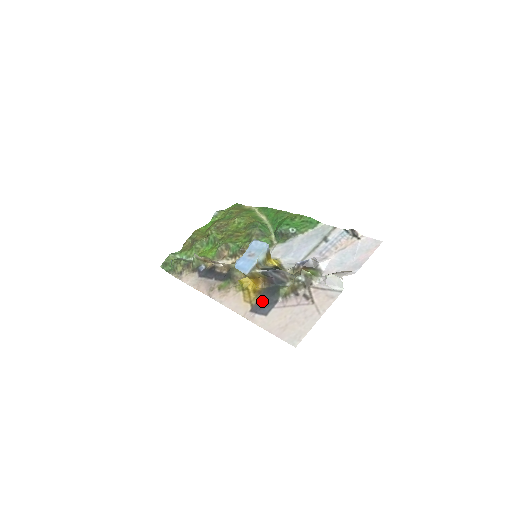
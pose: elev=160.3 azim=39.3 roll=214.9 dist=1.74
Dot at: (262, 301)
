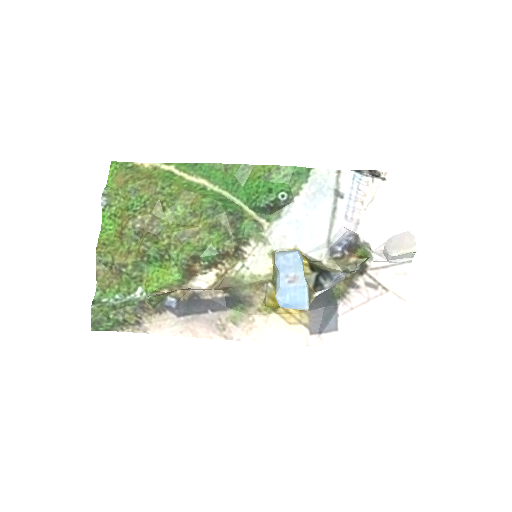
Dot at: (317, 315)
